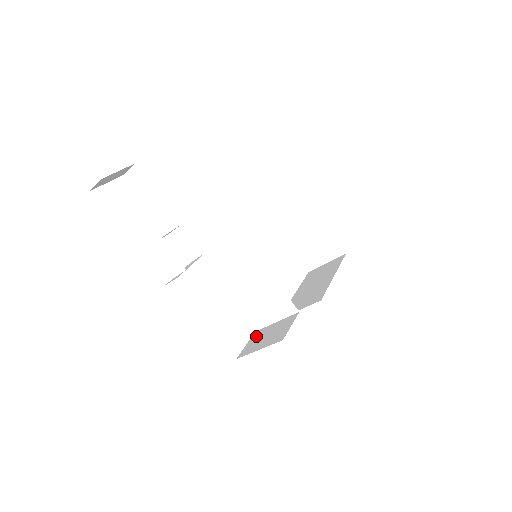
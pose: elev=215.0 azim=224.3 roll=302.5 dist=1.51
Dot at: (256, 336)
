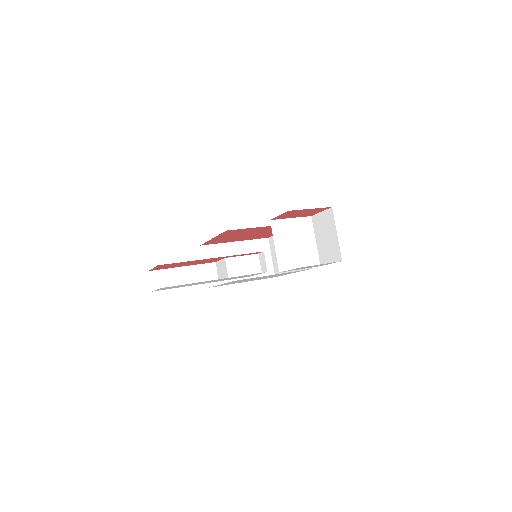
Dot at: (325, 257)
